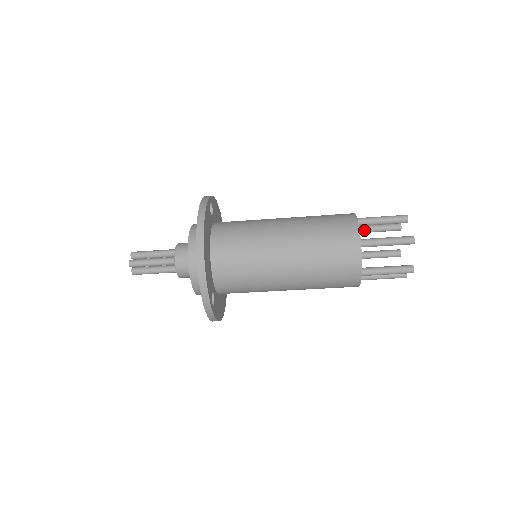
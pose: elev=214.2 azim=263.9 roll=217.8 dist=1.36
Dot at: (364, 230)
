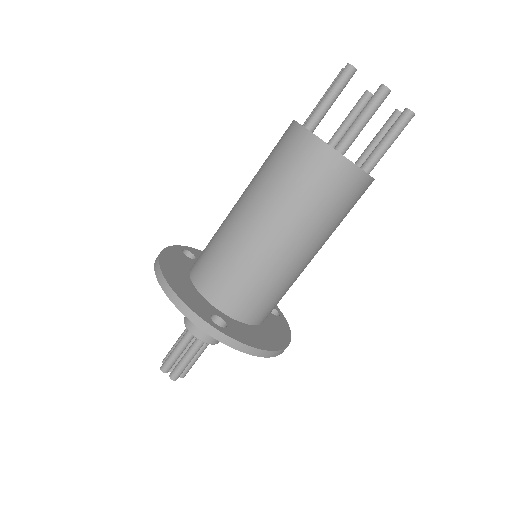
Dot at: (338, 134)
